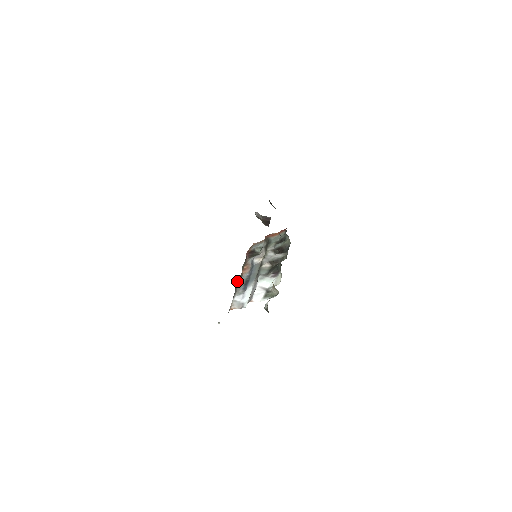
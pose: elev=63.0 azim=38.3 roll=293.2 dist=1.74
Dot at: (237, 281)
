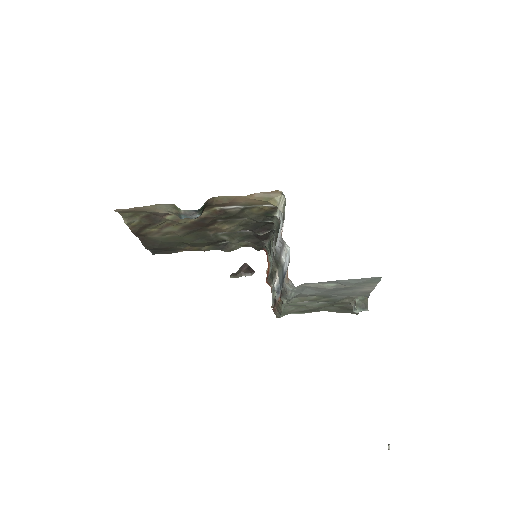
Dot at: occluded
